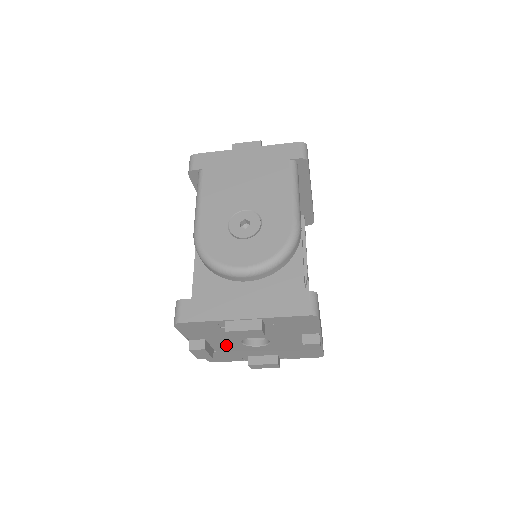
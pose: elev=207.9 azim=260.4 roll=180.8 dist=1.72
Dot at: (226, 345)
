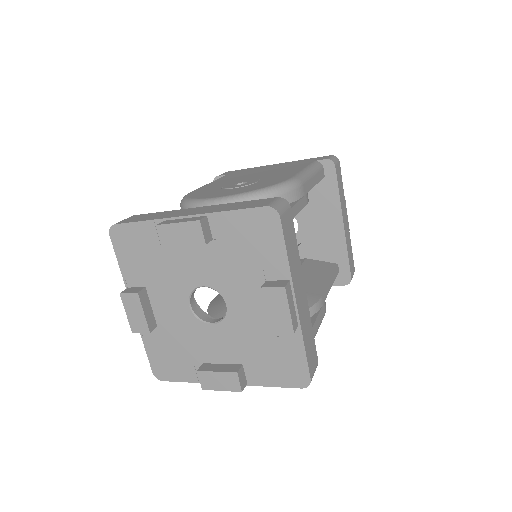
Dot at: (172, 313)
